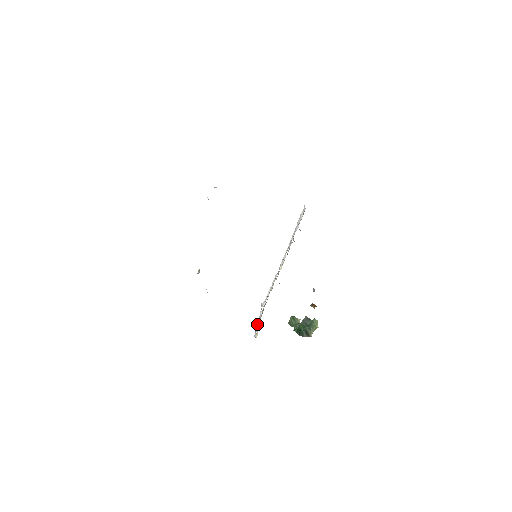
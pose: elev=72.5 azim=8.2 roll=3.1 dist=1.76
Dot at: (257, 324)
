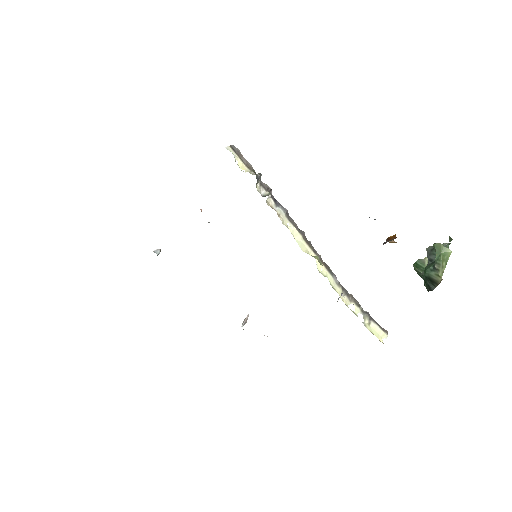
Dot at: (369, 319)
